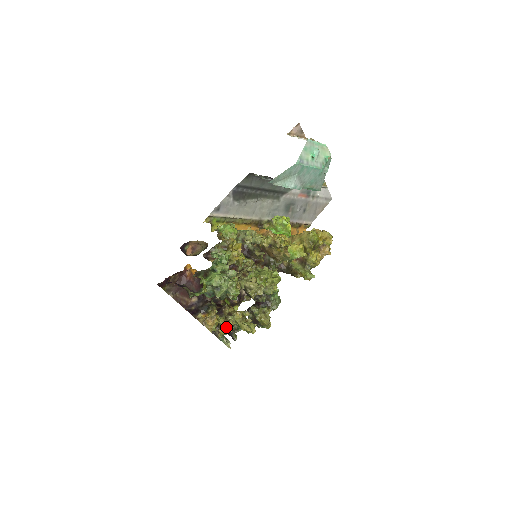
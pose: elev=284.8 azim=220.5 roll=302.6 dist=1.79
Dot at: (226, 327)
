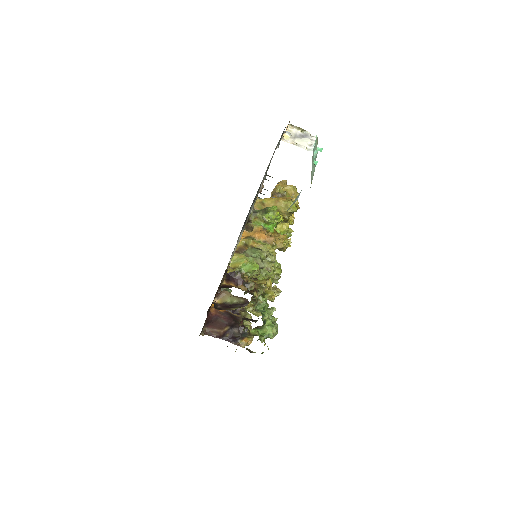
Dot at: occluded
